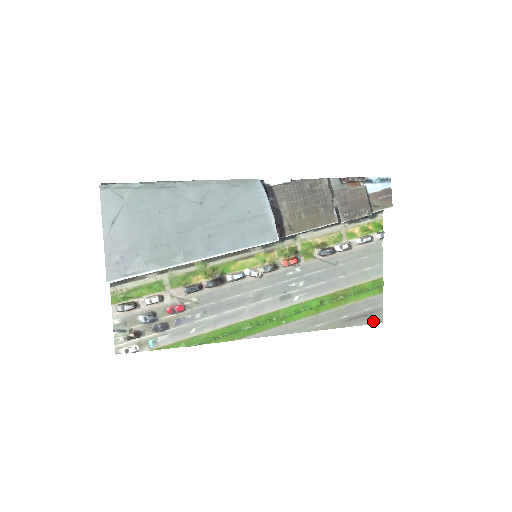
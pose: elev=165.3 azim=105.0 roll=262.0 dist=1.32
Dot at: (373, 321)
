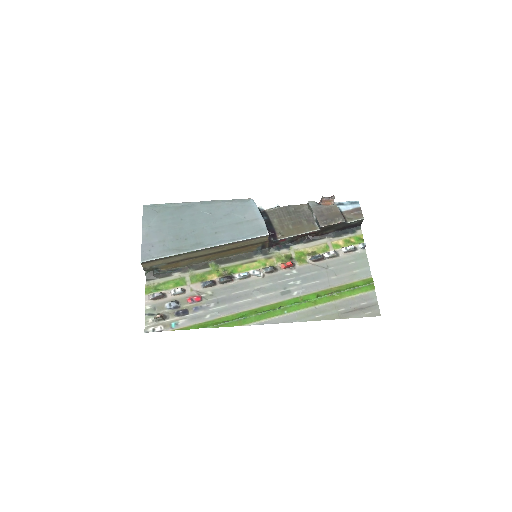
Dot at: (371, 314)
